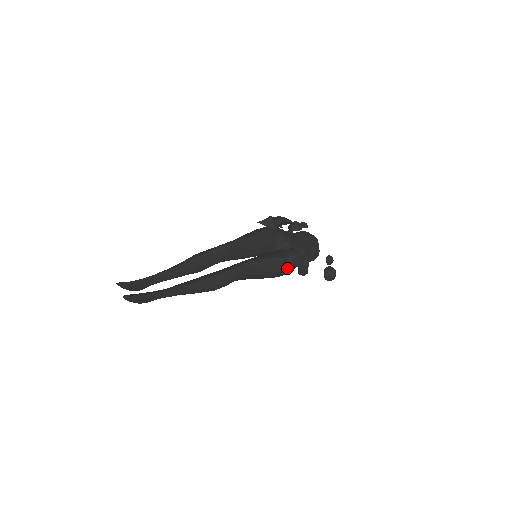
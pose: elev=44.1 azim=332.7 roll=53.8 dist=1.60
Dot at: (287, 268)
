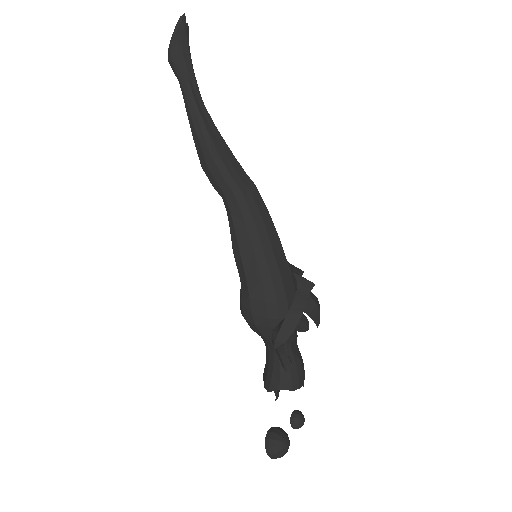
Dot at: (278, 291)
